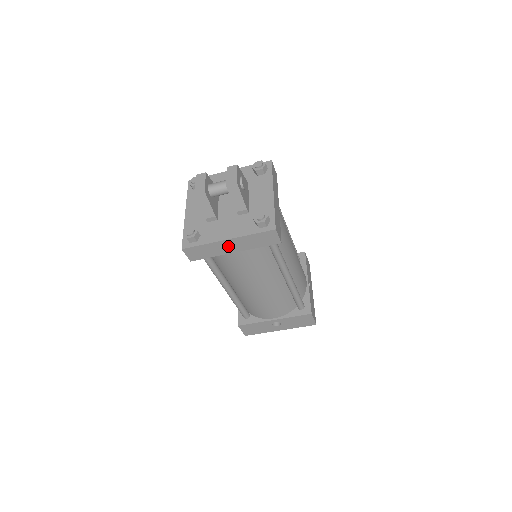
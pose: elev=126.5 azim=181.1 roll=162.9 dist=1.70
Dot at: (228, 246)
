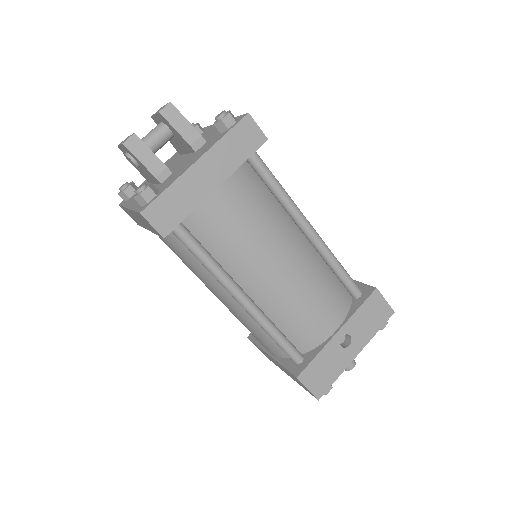
Dot at: (203, 177)
